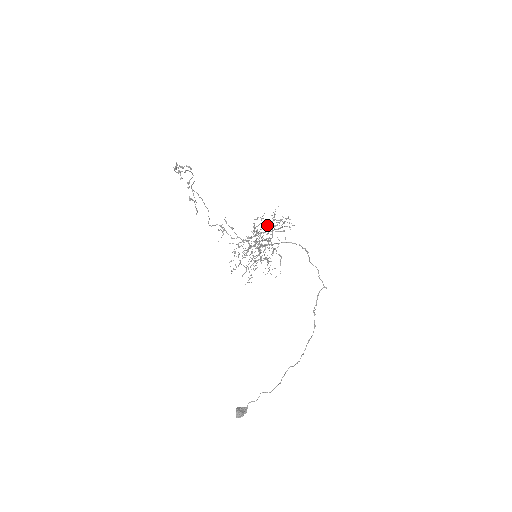
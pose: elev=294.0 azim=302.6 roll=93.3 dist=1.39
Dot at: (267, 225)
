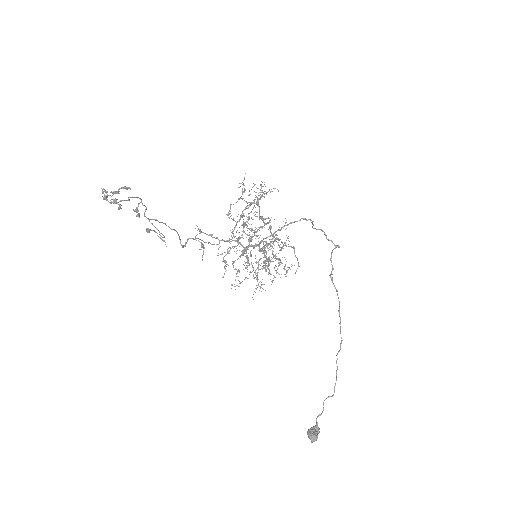
Dot at: (265, 219)
